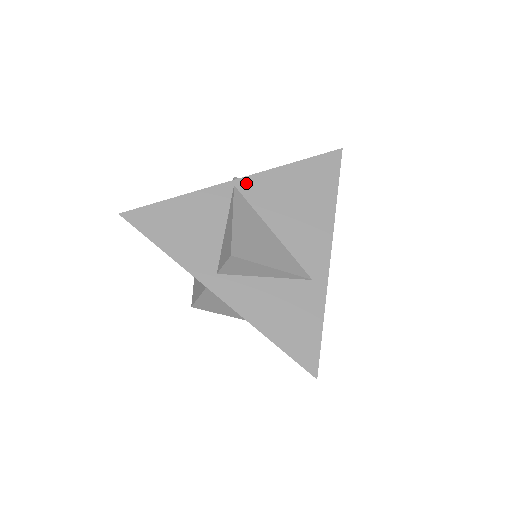
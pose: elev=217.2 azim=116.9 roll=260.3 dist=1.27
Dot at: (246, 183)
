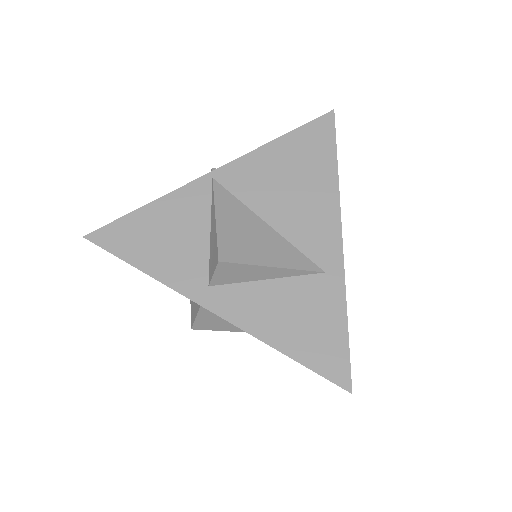
Dot at: (226, 172)
